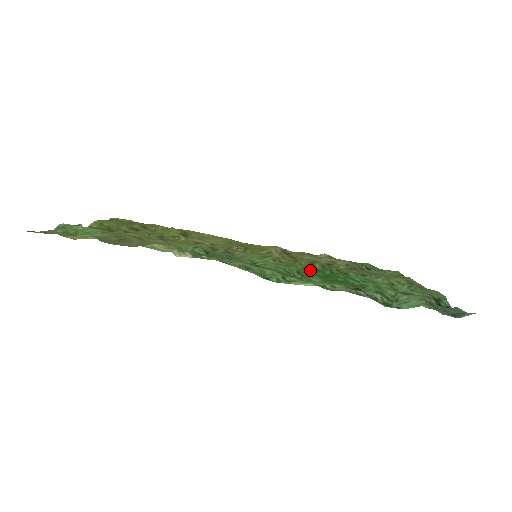
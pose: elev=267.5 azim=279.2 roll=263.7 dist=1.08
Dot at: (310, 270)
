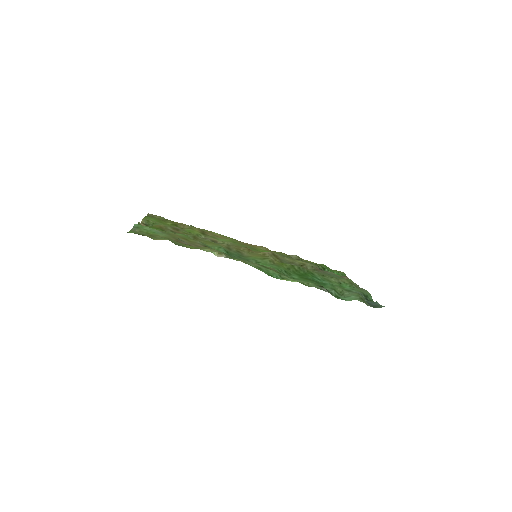
Dot at: (292, 270)
